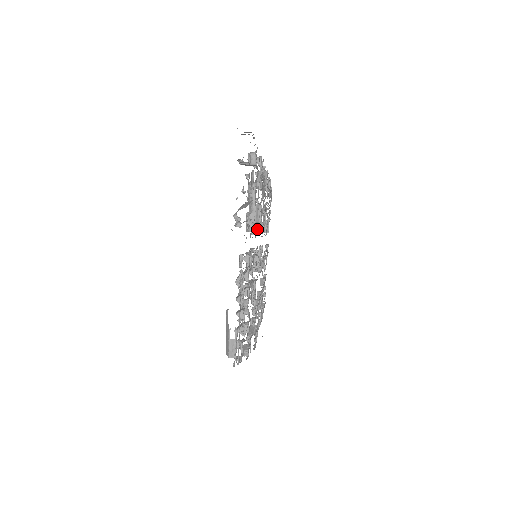
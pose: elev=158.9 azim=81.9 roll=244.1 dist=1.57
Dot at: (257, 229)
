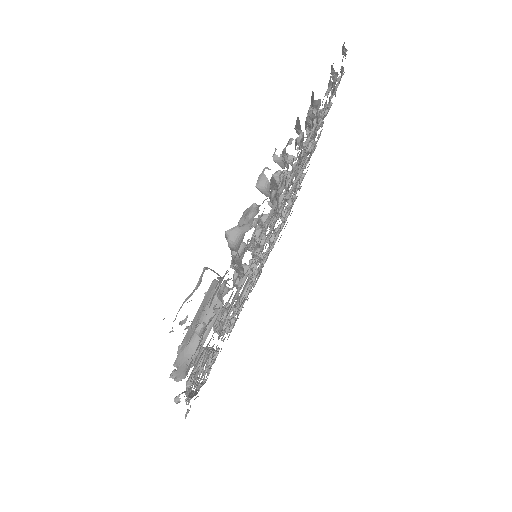
Dot at: (257, 245)
